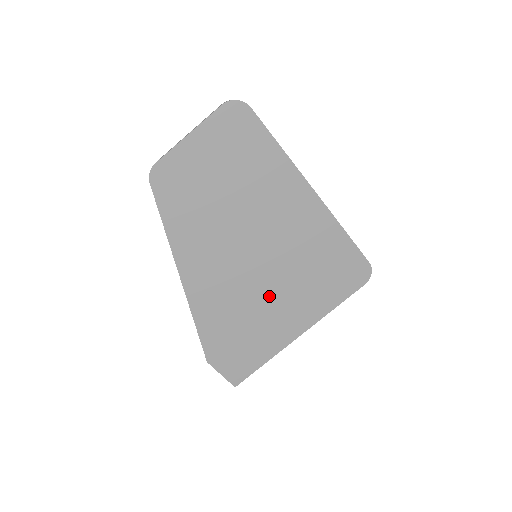
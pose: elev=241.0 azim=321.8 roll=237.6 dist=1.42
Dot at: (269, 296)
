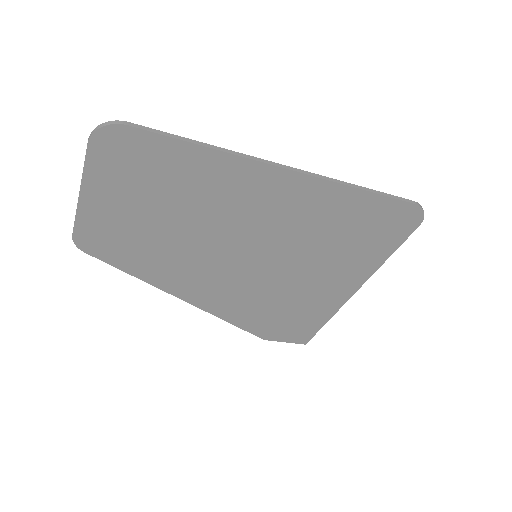
Dot at: (296, 280)
